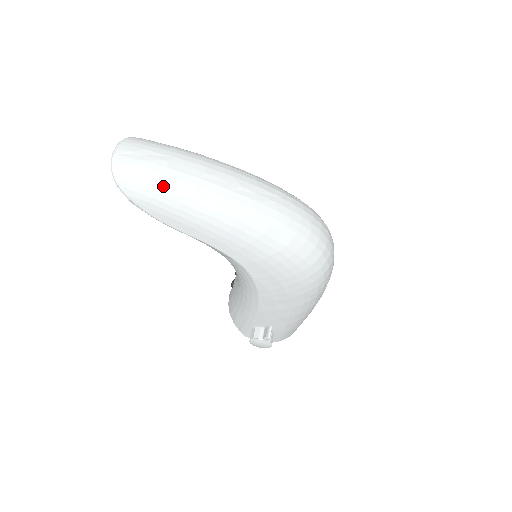
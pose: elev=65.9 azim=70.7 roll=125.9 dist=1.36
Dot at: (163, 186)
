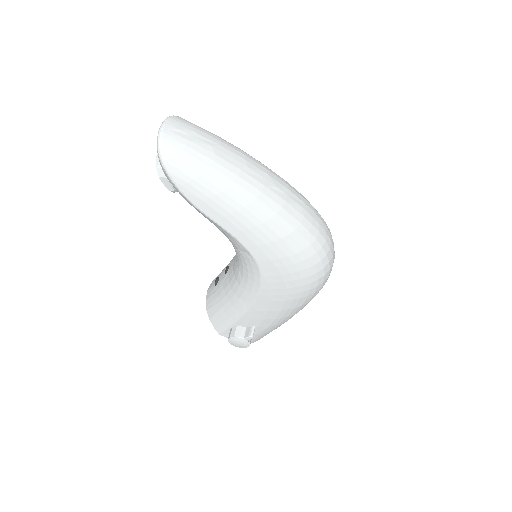
Dot at: (207, 170)
